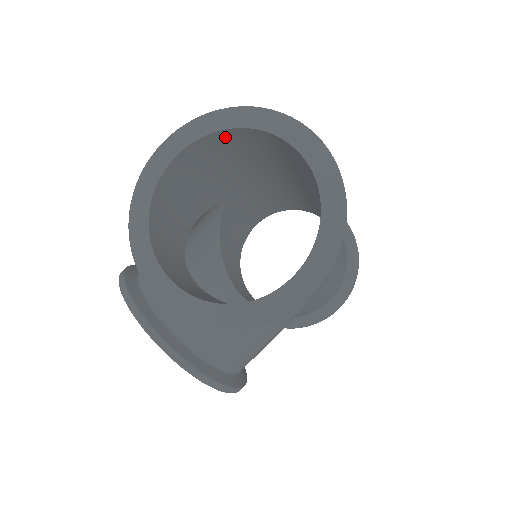
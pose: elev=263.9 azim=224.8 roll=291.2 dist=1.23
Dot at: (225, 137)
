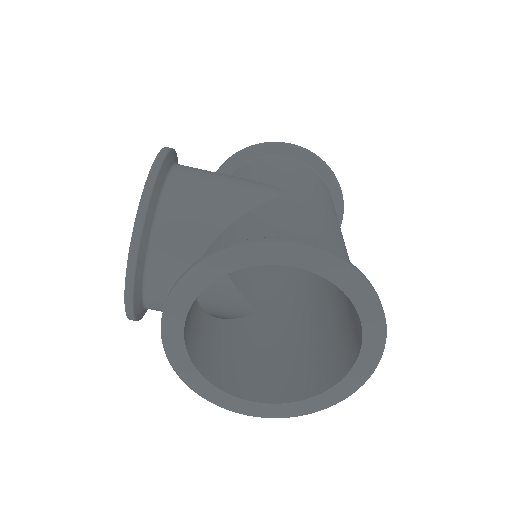
Dot at: occluded
